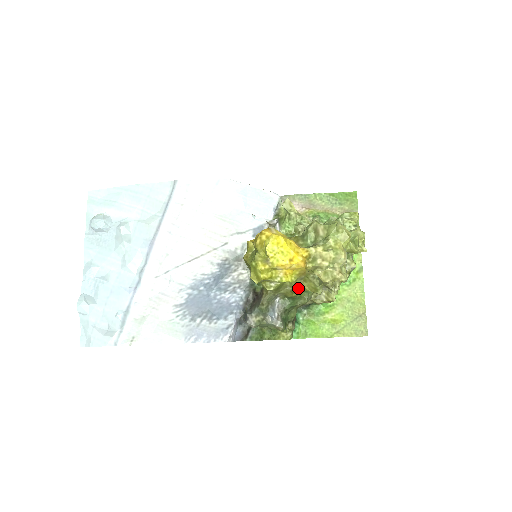
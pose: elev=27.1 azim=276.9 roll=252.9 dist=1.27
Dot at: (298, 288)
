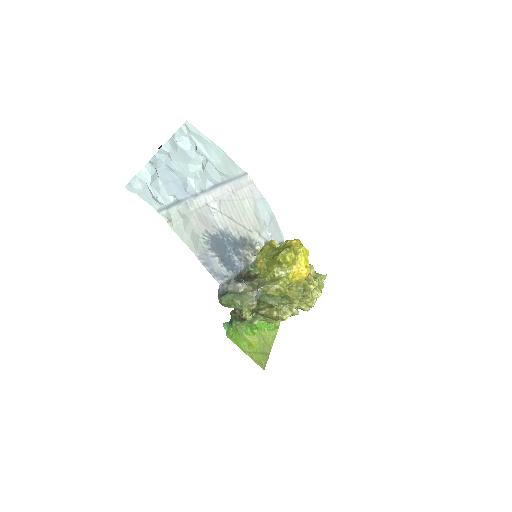
Dot at: (285, 290)
